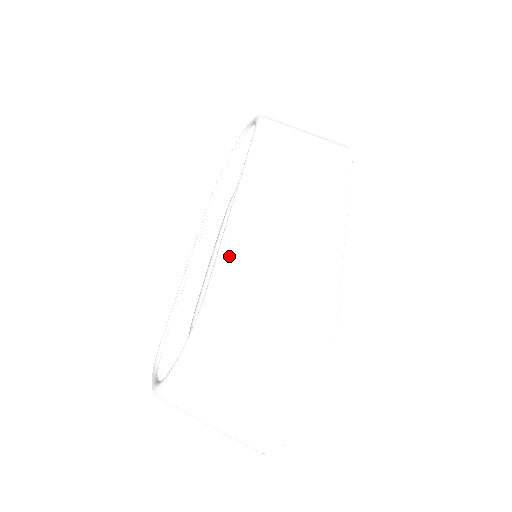
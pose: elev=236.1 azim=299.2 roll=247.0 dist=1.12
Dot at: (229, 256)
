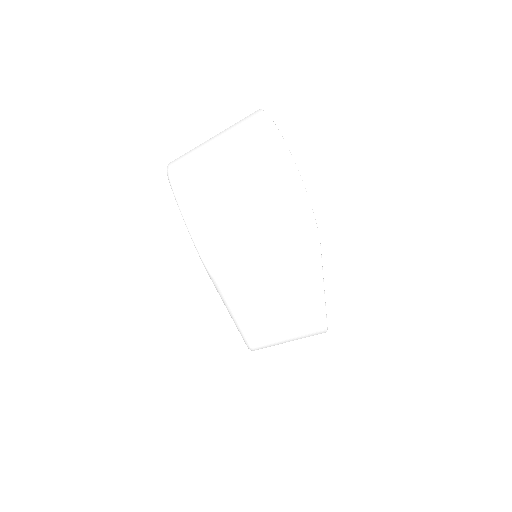
Dot at: occluded
